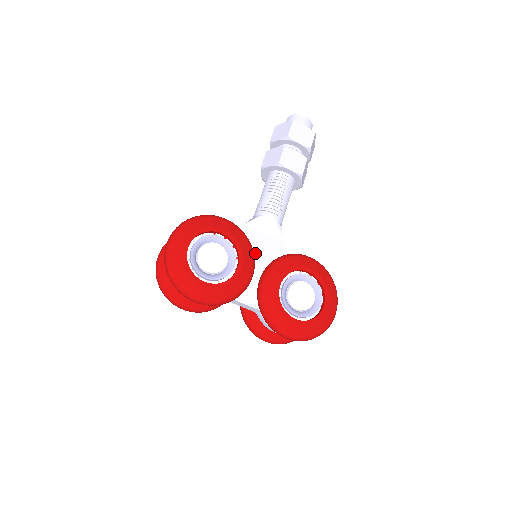
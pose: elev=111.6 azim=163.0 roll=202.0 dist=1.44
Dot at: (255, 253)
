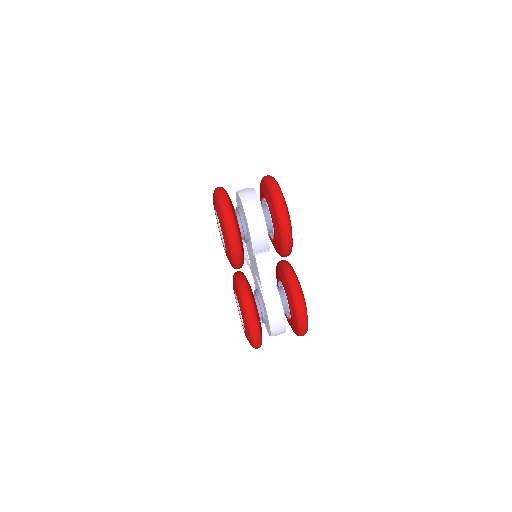
Dot at: occluded
